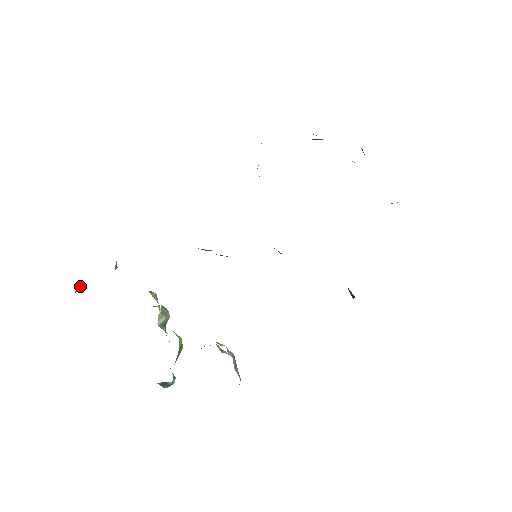
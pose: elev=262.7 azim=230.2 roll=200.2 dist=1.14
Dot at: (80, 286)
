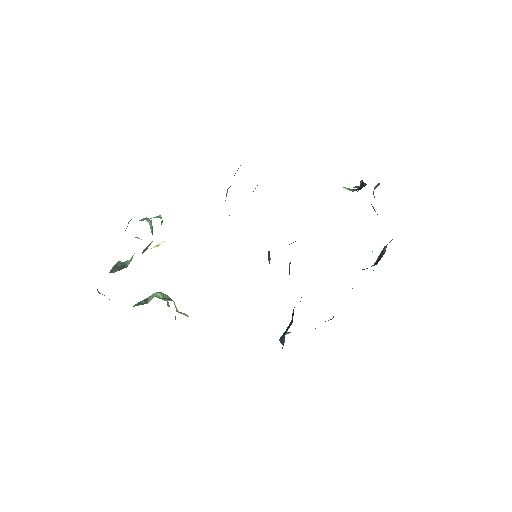
Dot at: occluded
